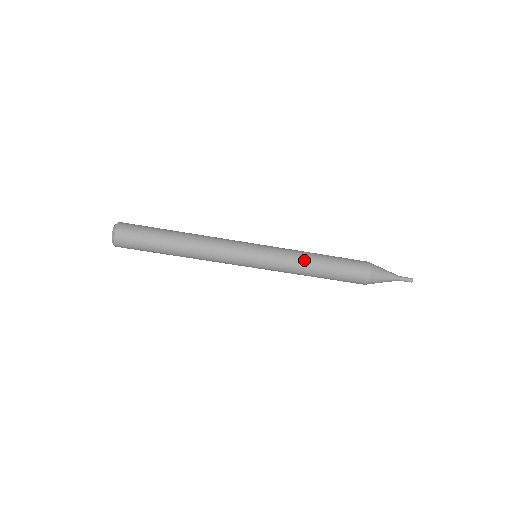
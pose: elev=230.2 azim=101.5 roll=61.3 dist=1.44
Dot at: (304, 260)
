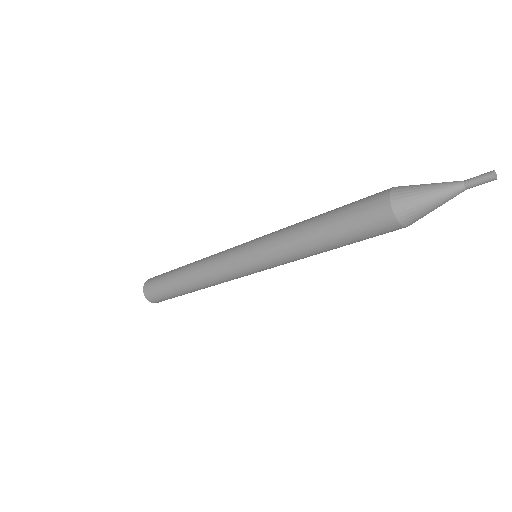
Dot at: (298, 250)
